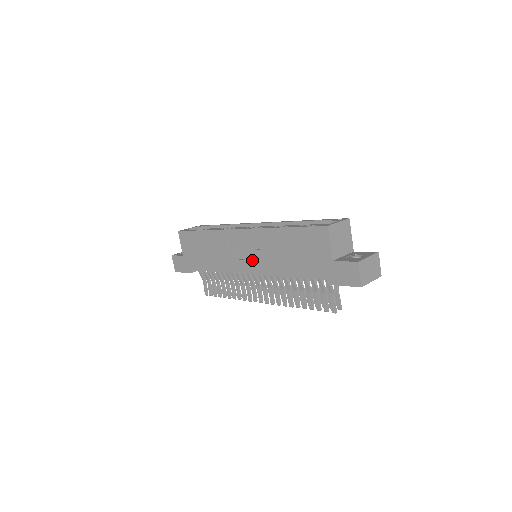
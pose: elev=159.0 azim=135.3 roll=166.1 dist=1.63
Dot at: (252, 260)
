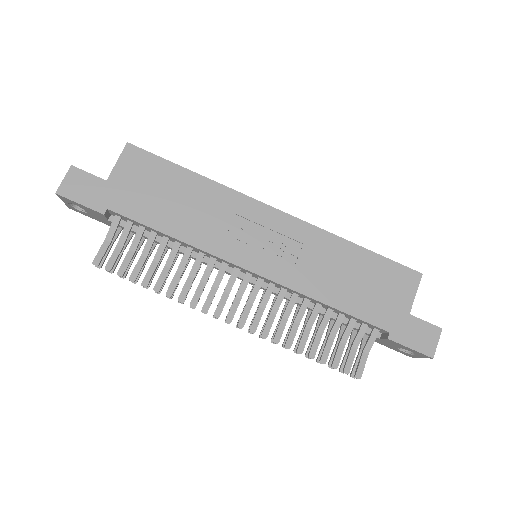
Dot at: (274, 257)
